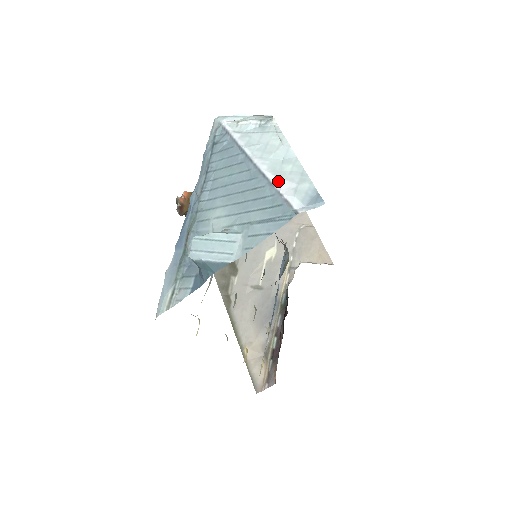
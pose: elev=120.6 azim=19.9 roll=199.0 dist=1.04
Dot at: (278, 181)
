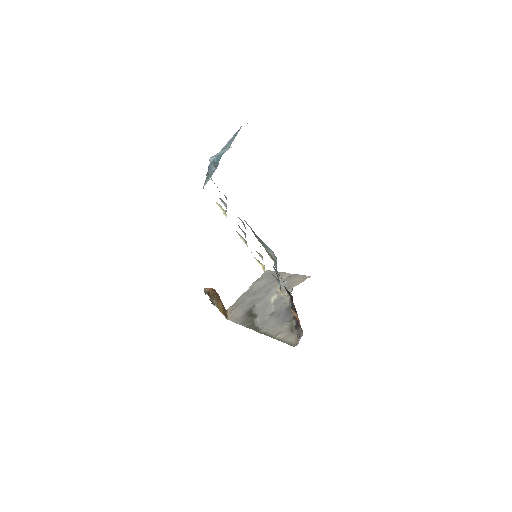
Dot at: occluded
